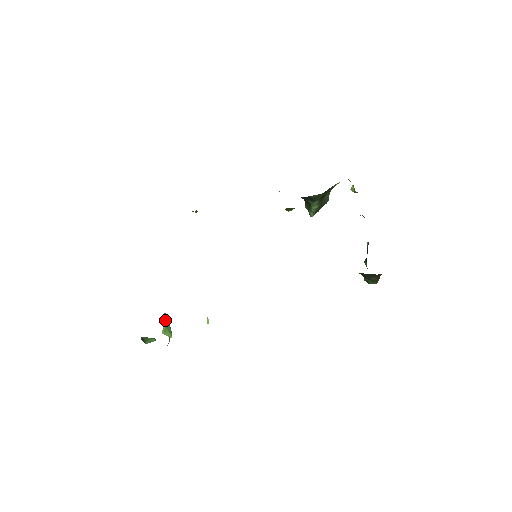
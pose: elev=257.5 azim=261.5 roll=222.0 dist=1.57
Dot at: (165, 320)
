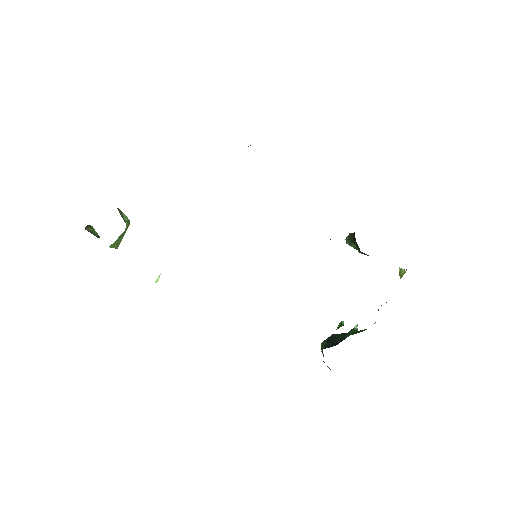
Dot at: (122, 233)
